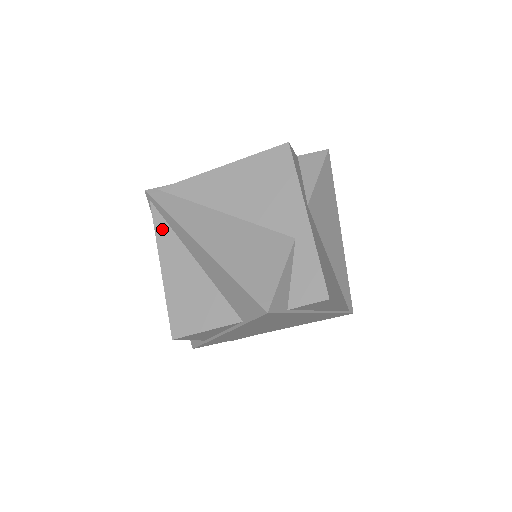
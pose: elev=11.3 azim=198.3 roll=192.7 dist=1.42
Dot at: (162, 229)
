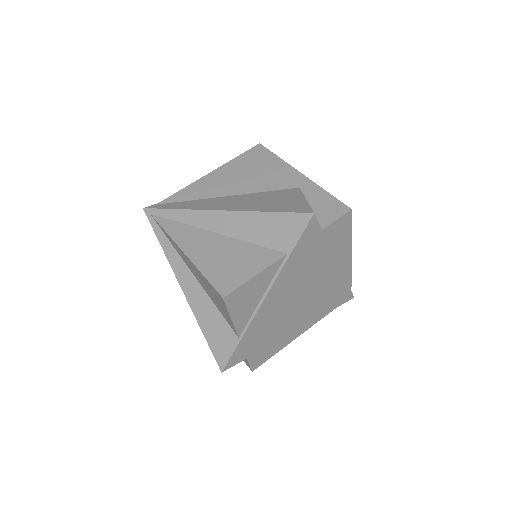
Dot at: (172, 227)
